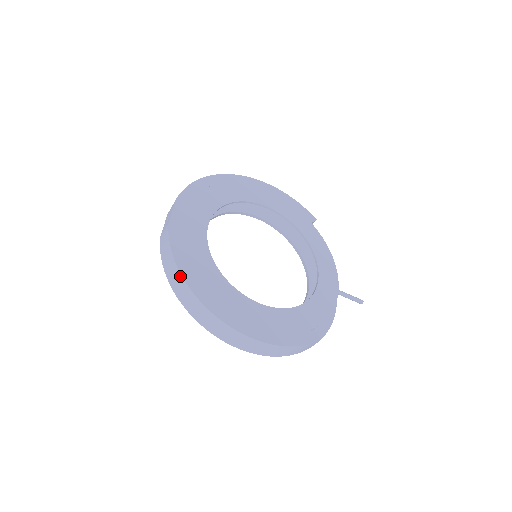
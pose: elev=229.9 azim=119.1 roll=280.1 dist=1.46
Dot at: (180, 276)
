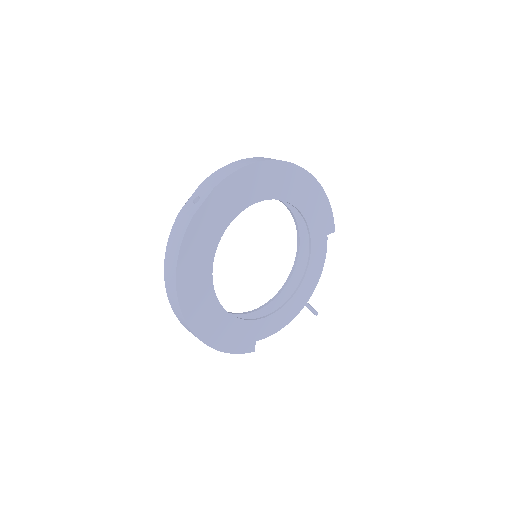
Dot at: (175, 276)
